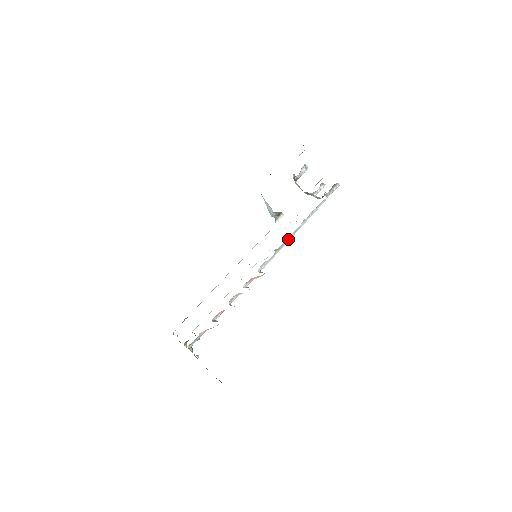
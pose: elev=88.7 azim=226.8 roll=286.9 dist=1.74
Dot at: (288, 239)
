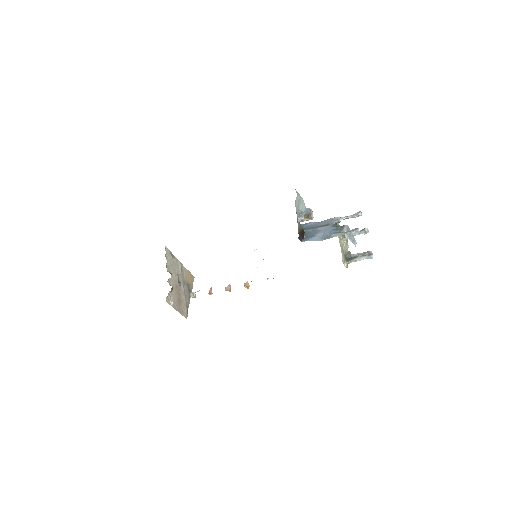
Dot at: occluded
